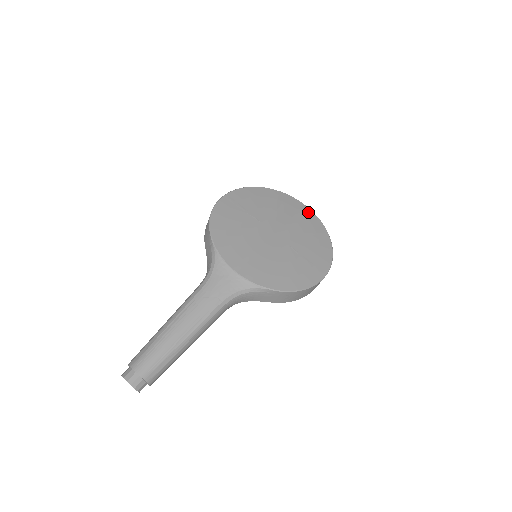
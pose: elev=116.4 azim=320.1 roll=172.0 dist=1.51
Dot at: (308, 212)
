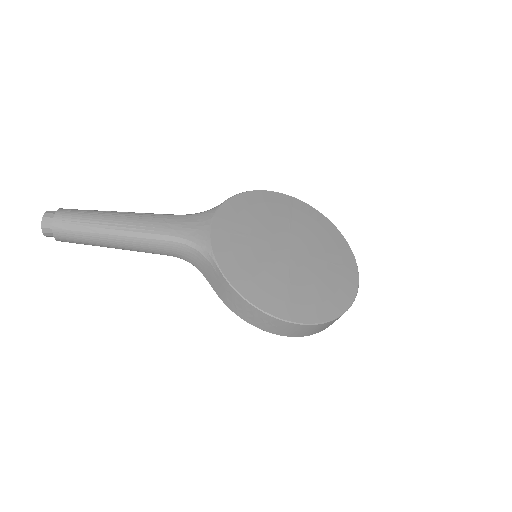
Dot at: (353, 277)
